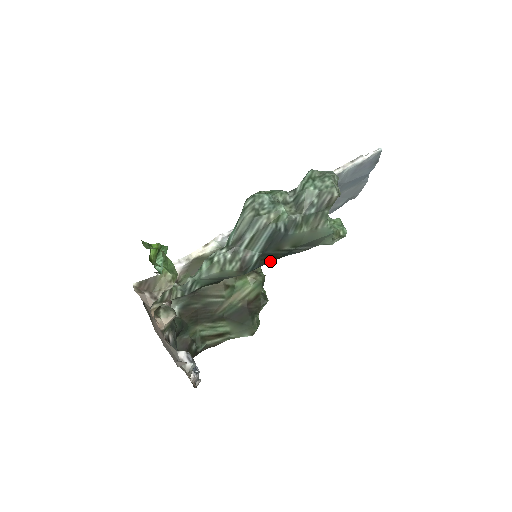
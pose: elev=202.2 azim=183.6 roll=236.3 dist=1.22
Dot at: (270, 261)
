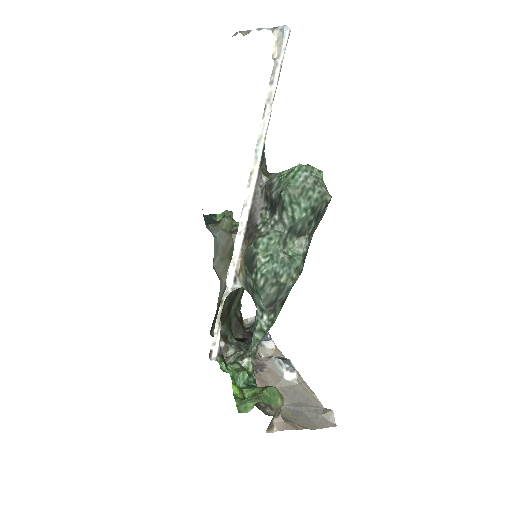
Dot at: occluded
